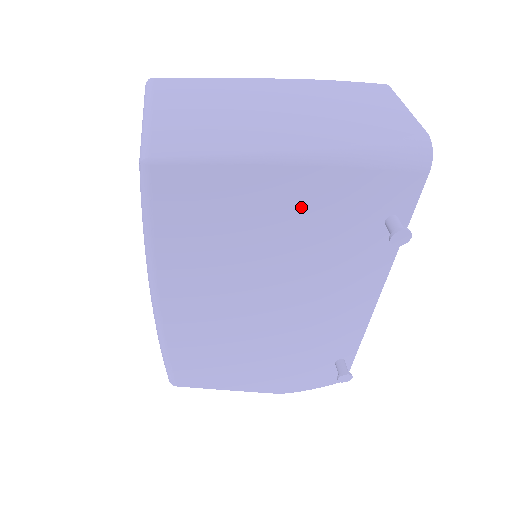
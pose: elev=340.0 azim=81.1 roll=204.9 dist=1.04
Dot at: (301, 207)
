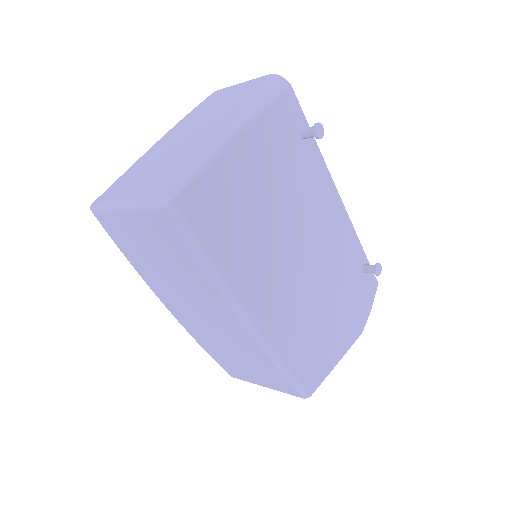
Dot at: (262, 162)
